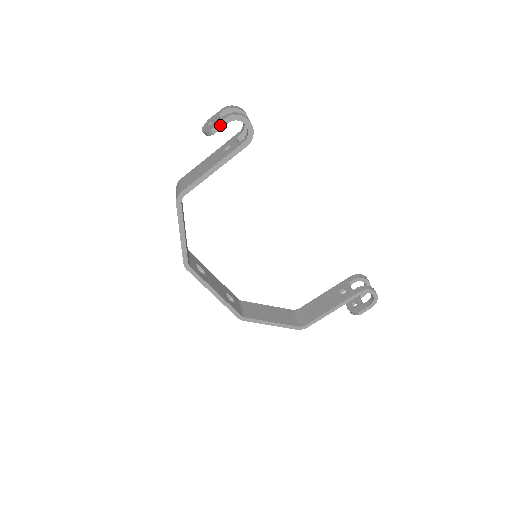
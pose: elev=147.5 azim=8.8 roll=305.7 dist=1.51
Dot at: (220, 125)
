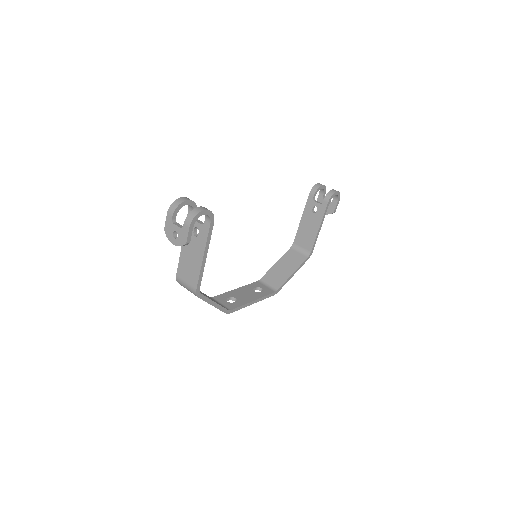
Dot at: (189, 234)
